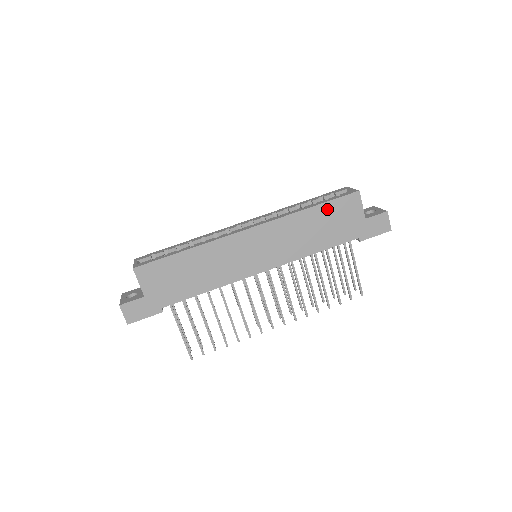
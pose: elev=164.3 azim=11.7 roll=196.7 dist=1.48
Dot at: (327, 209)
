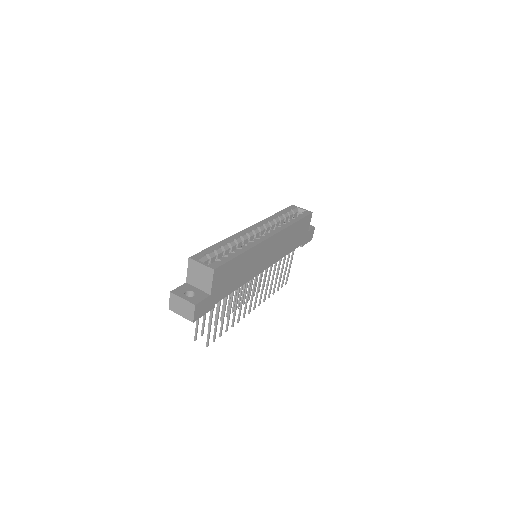
Dot at: (300, 224)
